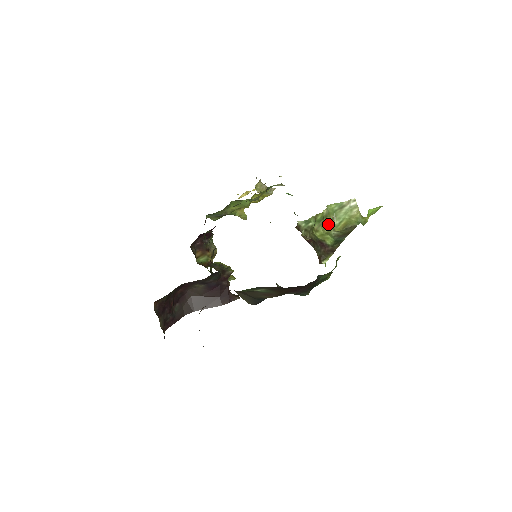
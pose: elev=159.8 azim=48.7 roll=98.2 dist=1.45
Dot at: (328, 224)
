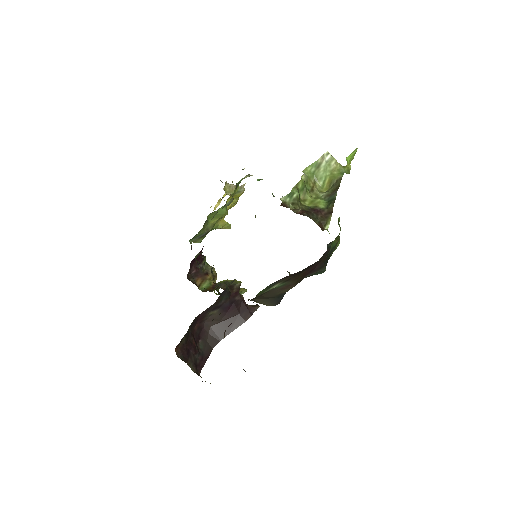
Dot at: (312, 189)
